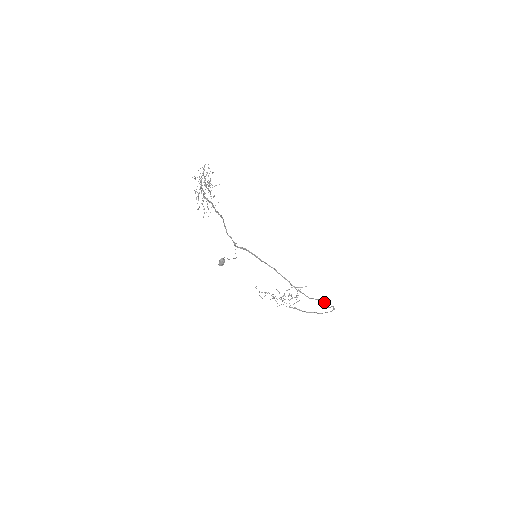
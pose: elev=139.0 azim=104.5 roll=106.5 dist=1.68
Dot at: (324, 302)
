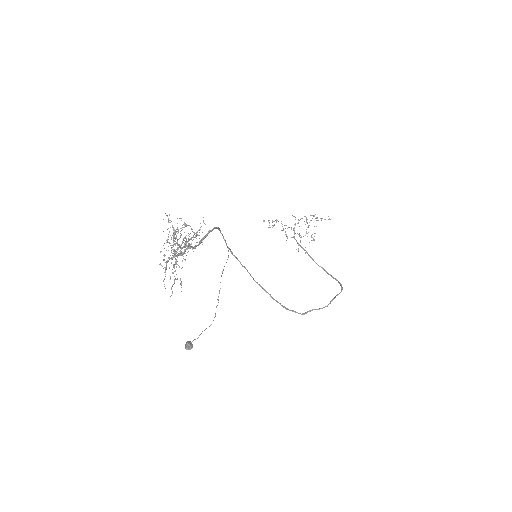
Dot at: (326, 306)
